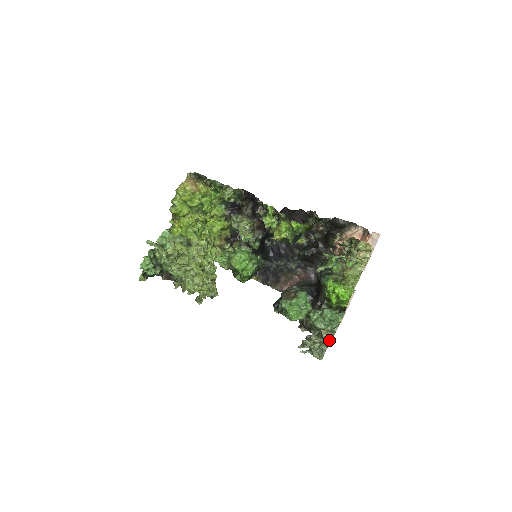
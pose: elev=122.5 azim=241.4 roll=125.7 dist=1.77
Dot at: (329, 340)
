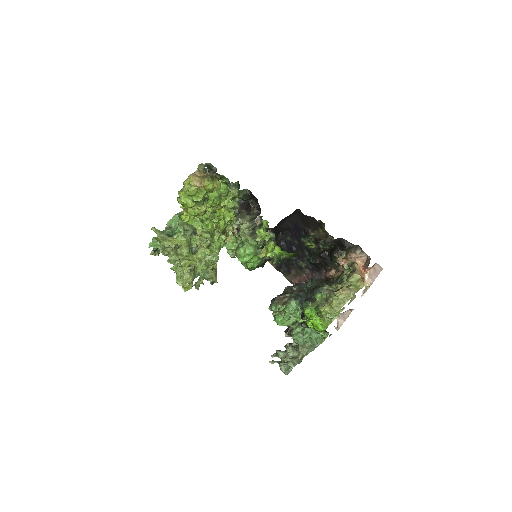
Dot at: (302, 357)
